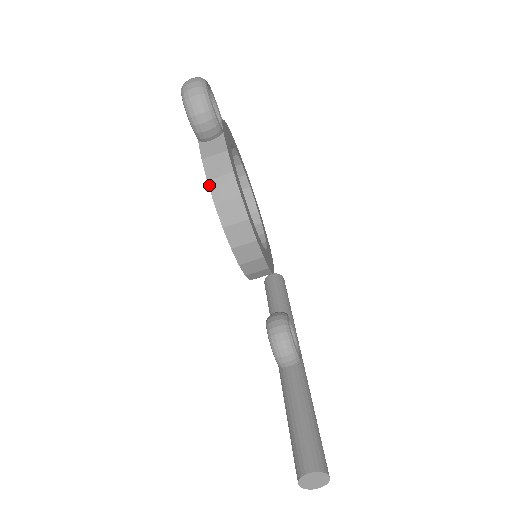
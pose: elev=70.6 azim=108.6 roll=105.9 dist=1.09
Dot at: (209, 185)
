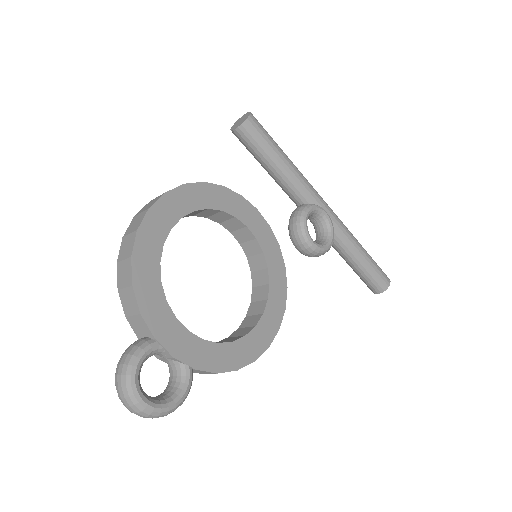
Dot at: occluded
